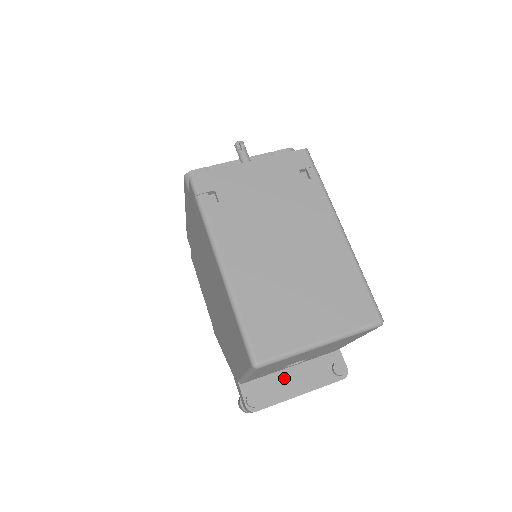
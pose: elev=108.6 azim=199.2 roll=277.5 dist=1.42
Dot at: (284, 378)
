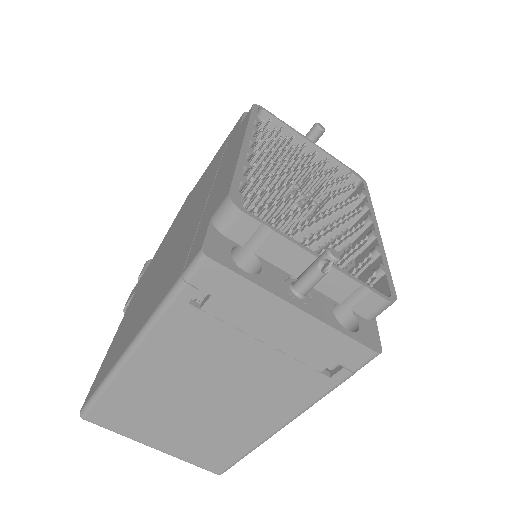
Dot at: occluded
